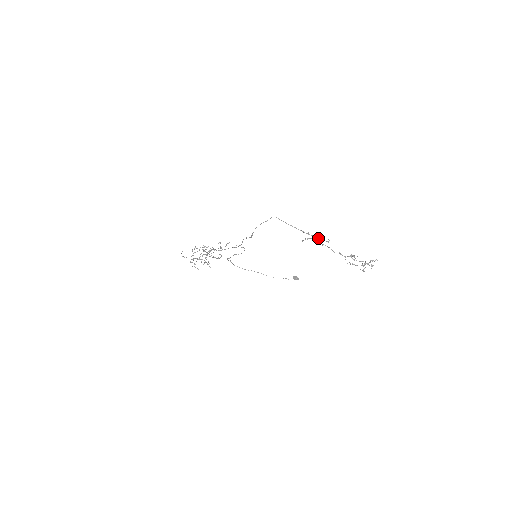
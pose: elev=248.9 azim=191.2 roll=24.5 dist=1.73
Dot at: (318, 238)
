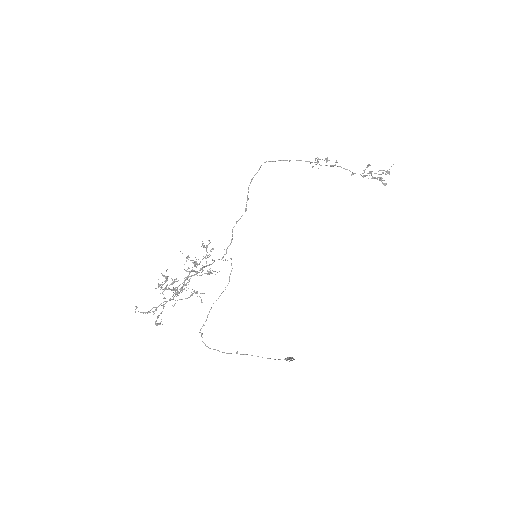
Dot at: (325, 158)
